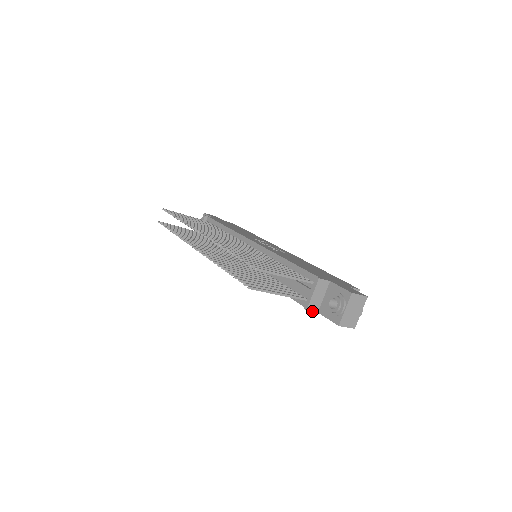
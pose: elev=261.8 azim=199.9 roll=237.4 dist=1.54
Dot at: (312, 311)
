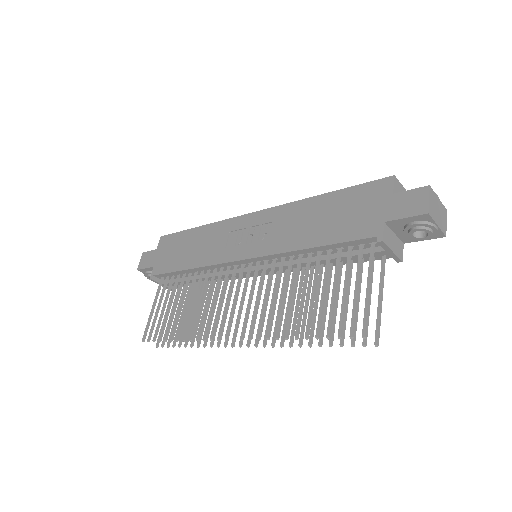
Dot at: occluded
